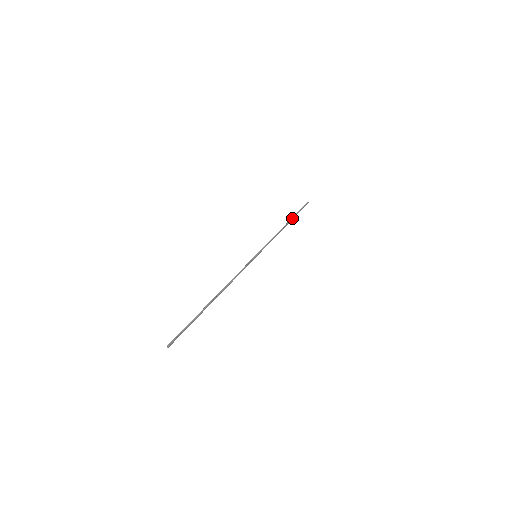
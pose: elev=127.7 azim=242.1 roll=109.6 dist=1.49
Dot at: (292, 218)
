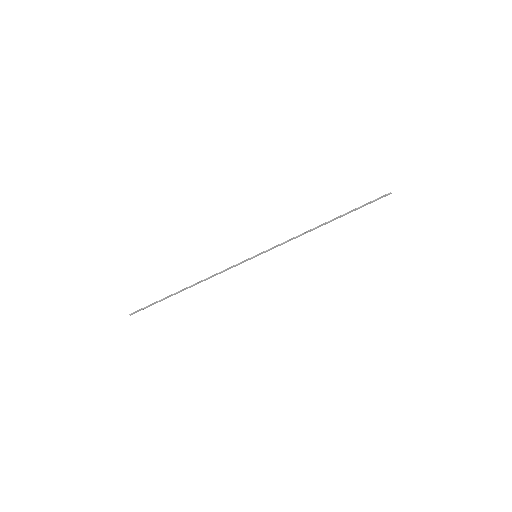
Dot at: (341, 215)
